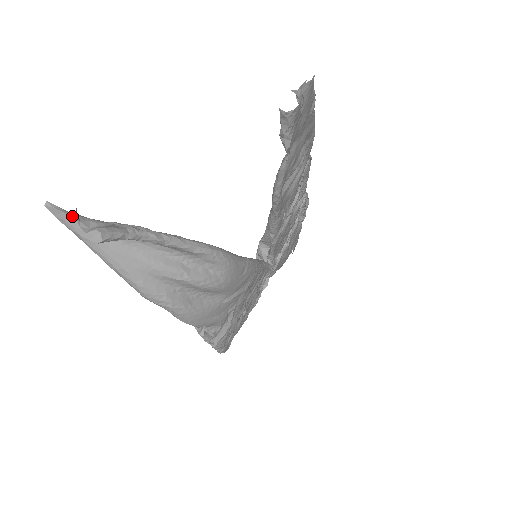
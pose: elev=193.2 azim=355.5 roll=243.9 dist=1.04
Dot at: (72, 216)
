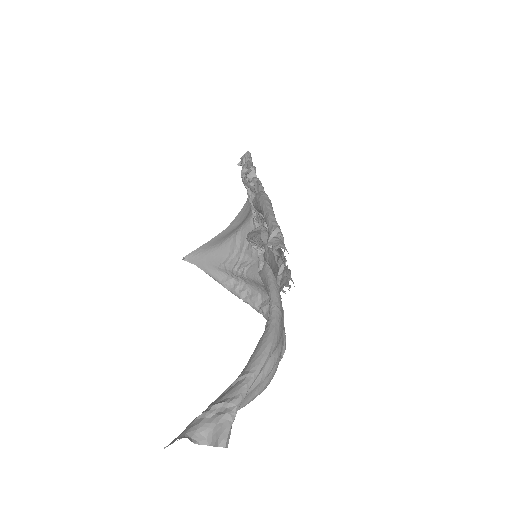
Dot at: (183, 436)
